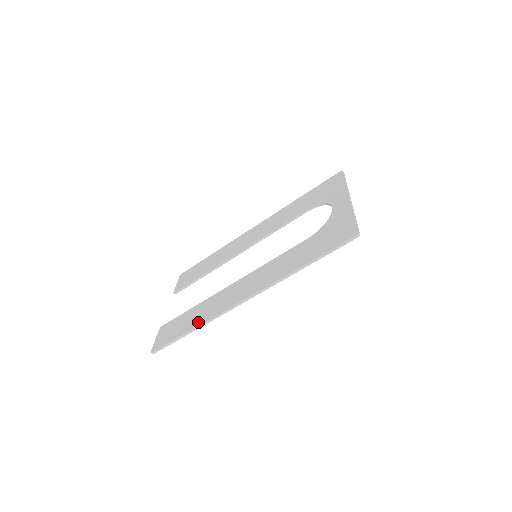
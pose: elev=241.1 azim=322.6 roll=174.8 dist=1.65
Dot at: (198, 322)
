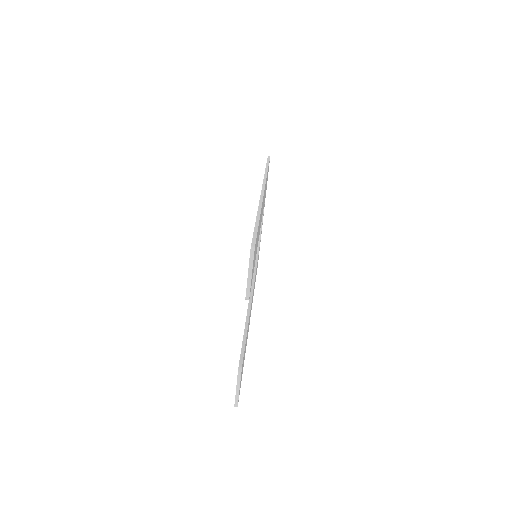
Dot at: occluded
